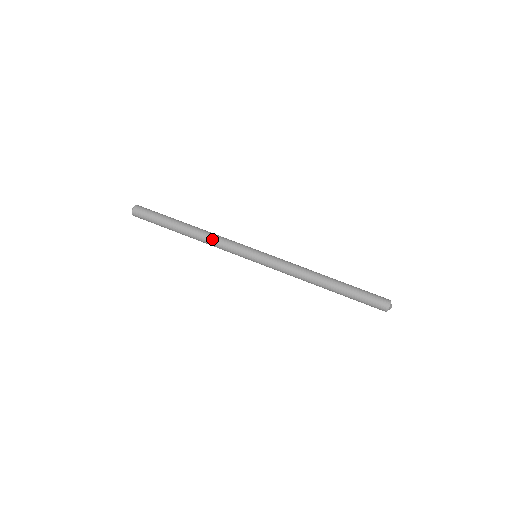
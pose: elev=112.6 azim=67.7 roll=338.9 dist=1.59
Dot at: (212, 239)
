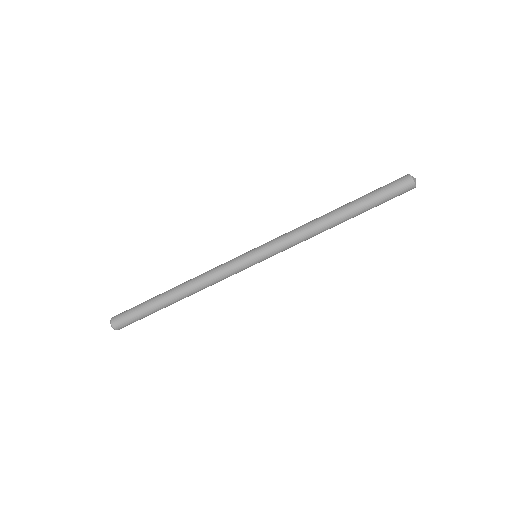
Dot at: (207, 285)
